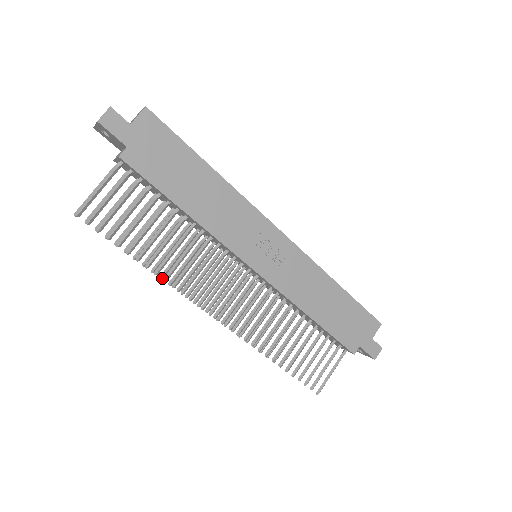
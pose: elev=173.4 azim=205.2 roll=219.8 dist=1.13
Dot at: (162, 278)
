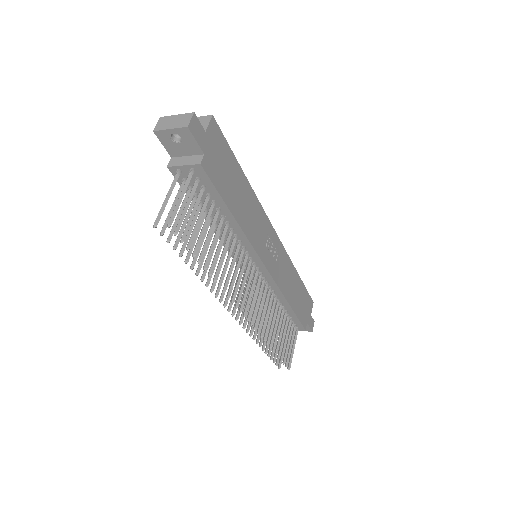
Dot at: (208, 285)
